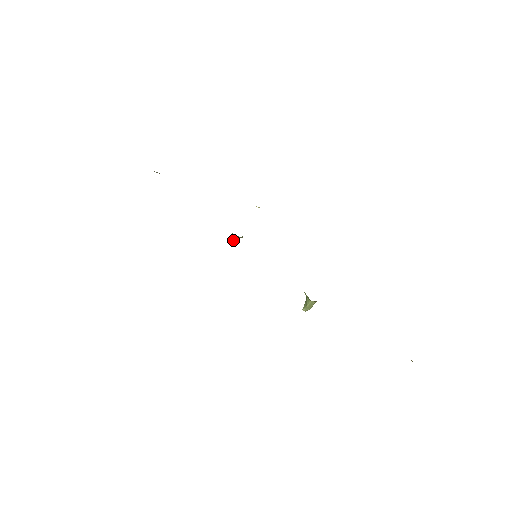
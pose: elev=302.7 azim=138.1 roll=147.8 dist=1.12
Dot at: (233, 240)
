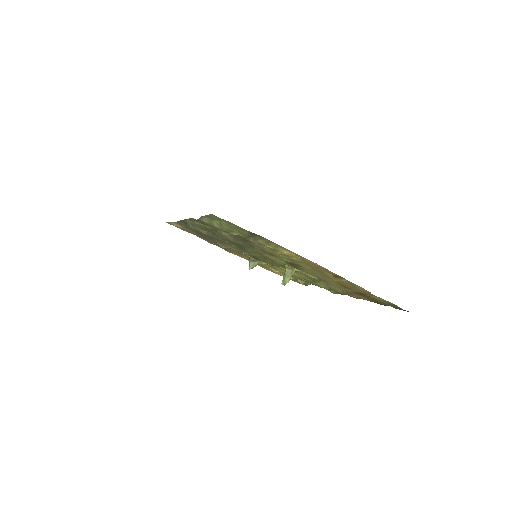
Dot at: (249, 265)
